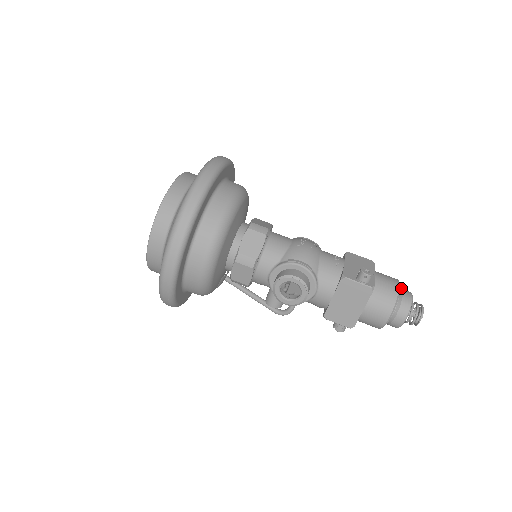
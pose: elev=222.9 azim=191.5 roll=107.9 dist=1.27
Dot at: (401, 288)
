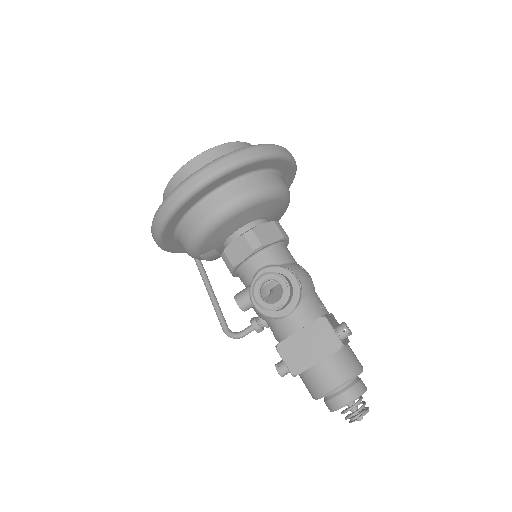
Dot at: occluded
